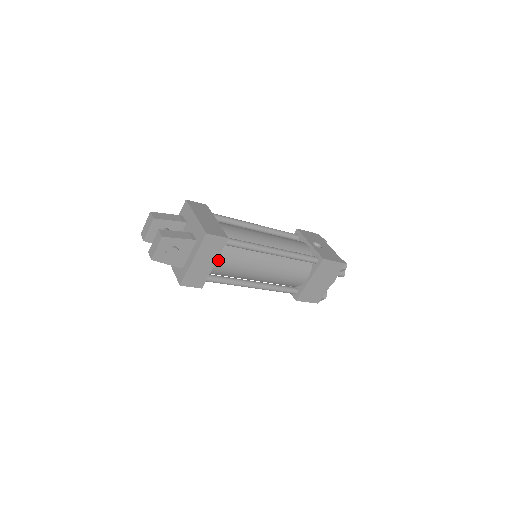
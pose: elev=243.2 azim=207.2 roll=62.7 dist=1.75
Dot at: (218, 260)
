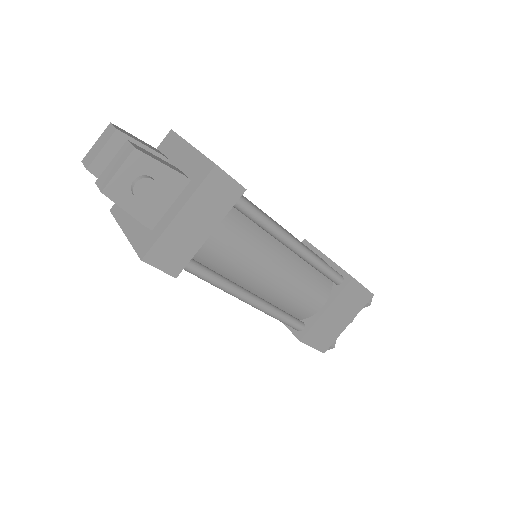
Dot at: (215, 231)
